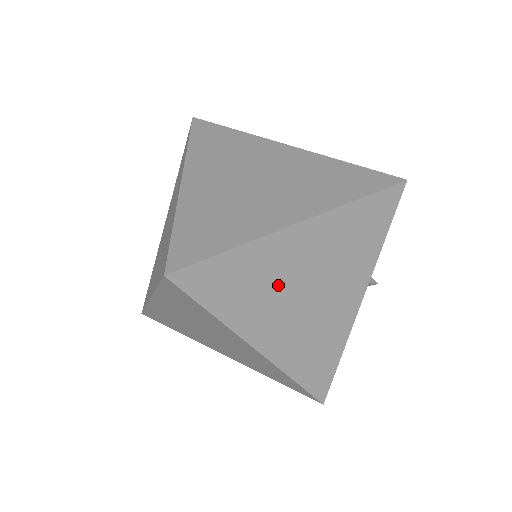
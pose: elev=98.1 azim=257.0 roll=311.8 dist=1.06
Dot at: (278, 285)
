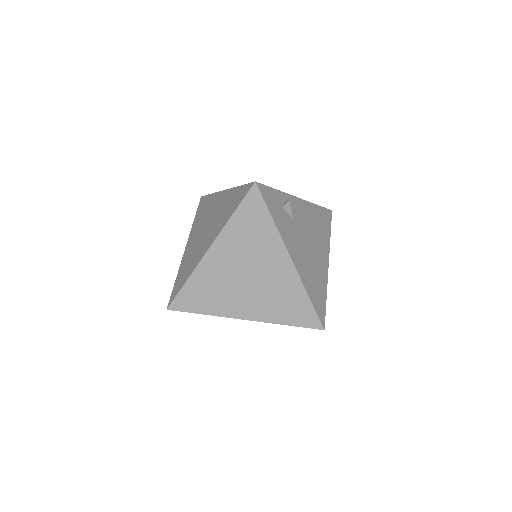
Dot at: occluded
